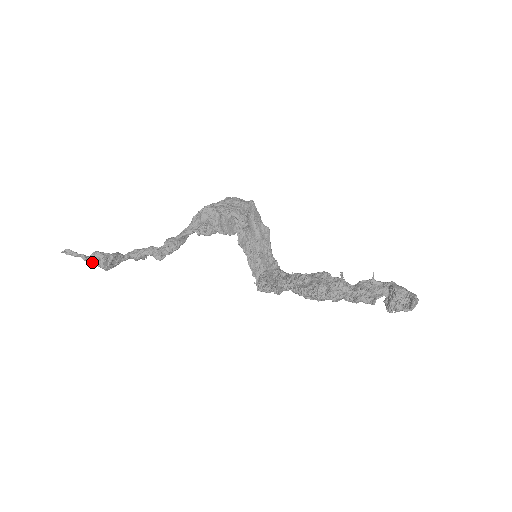
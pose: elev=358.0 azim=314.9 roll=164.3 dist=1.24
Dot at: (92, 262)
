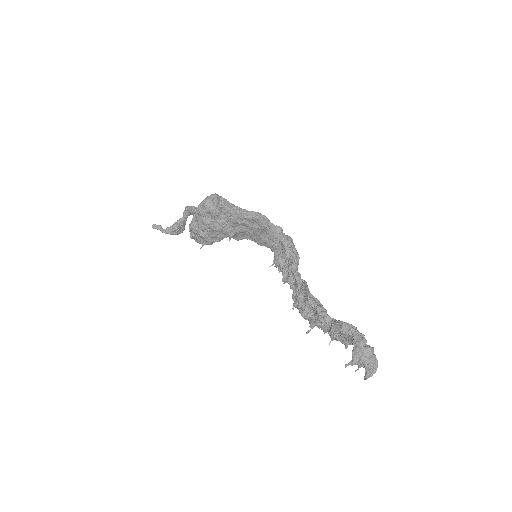
Dot at: occluded
